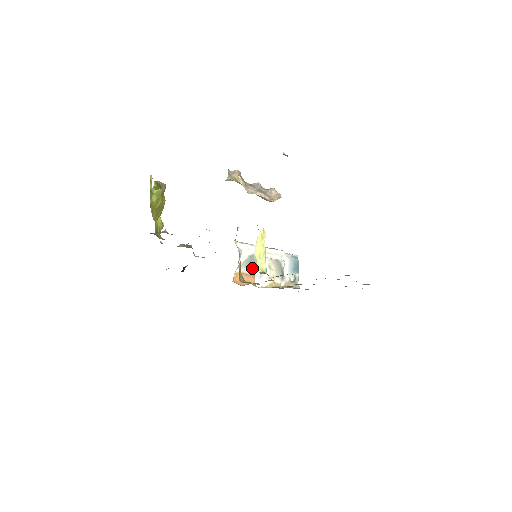
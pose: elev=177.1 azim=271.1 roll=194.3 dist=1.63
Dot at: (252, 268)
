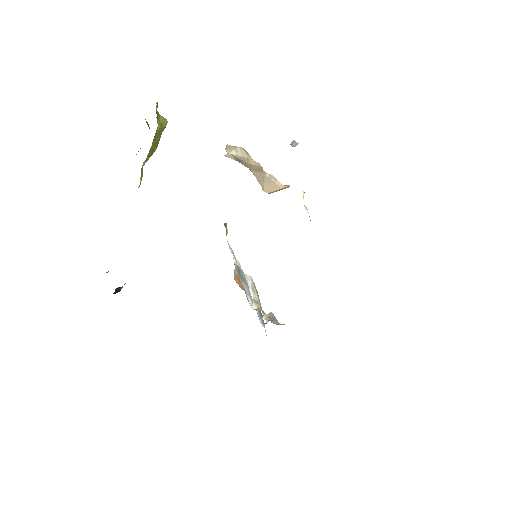
Dot at: (241, 280)
